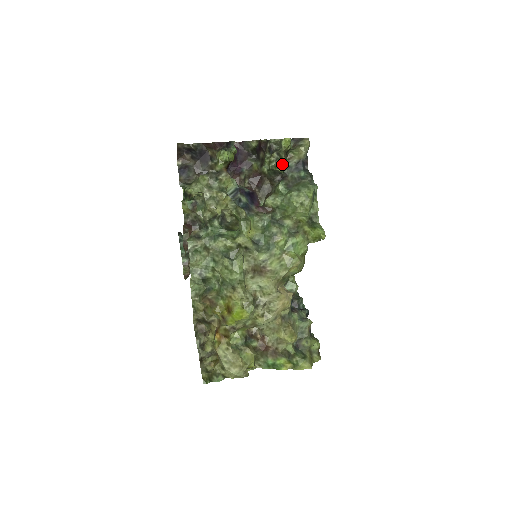
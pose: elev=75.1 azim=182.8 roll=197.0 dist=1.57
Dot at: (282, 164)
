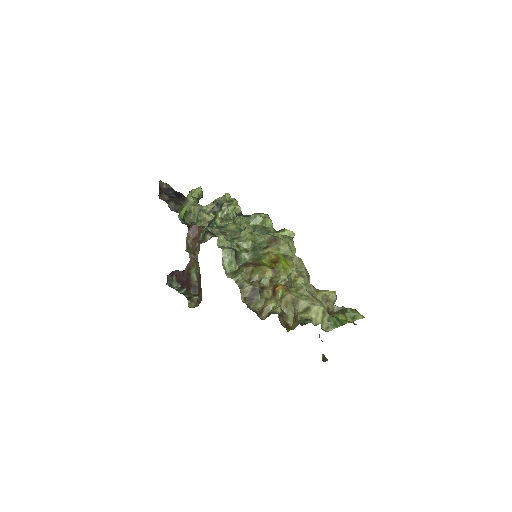
Dot at: (234, 204)
